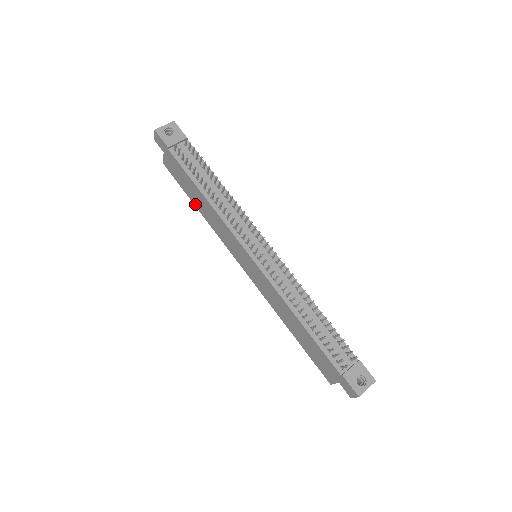
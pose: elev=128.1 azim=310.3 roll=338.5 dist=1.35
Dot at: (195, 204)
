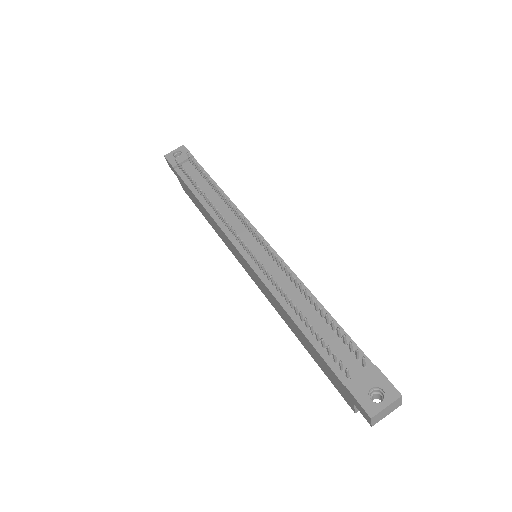
Dot at: (207, 219)
